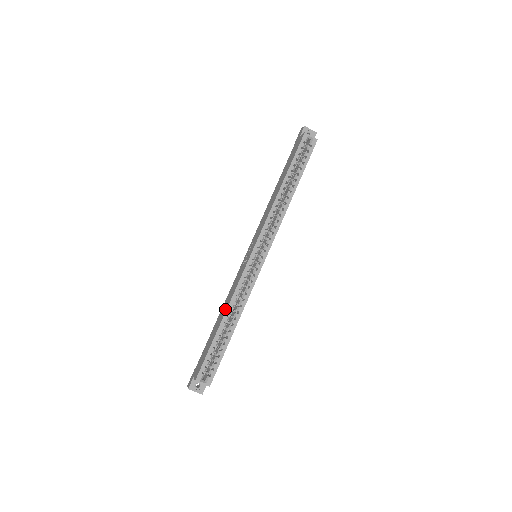
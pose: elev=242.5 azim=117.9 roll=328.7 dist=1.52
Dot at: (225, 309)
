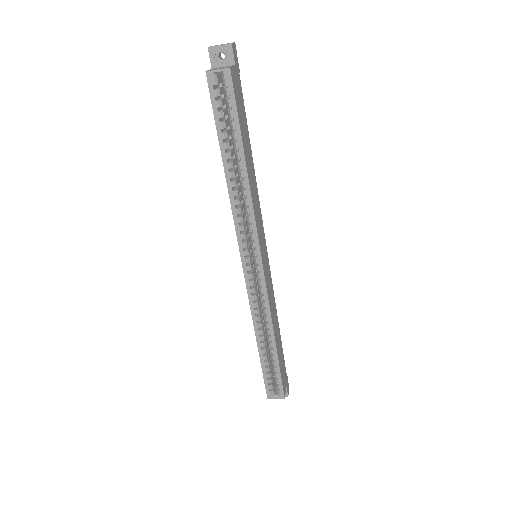
Dot at: (255, 328)
